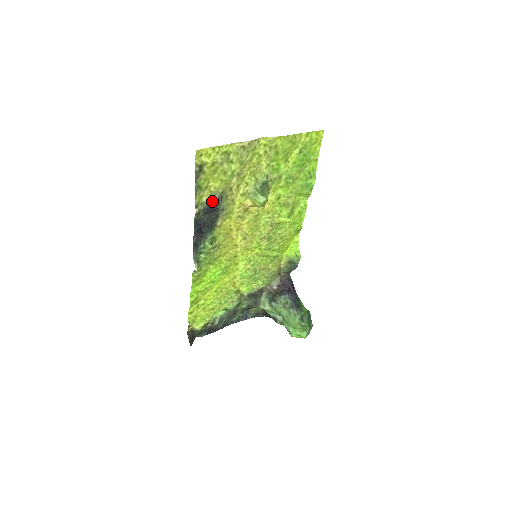
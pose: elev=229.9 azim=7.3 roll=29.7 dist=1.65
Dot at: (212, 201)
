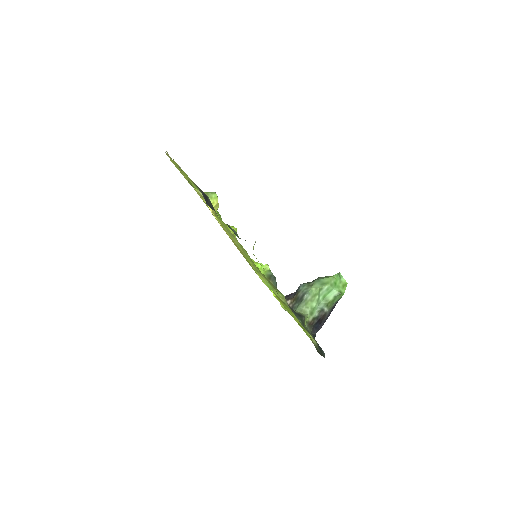
Dot at: (199, 189)
